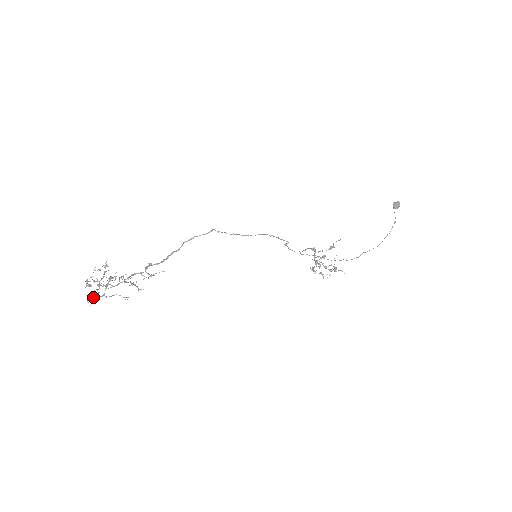
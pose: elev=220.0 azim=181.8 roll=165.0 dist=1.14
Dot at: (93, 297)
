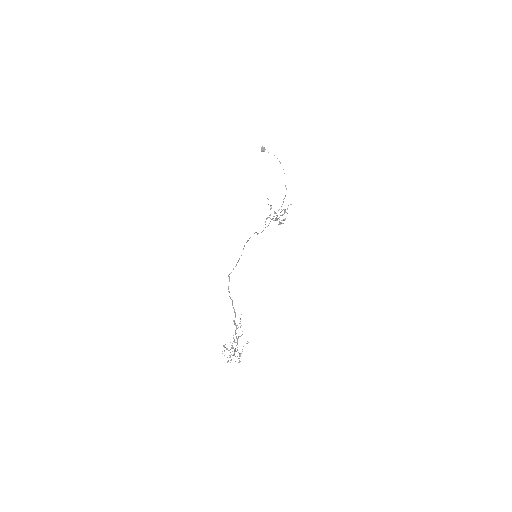
Dot at: (239, 360)
